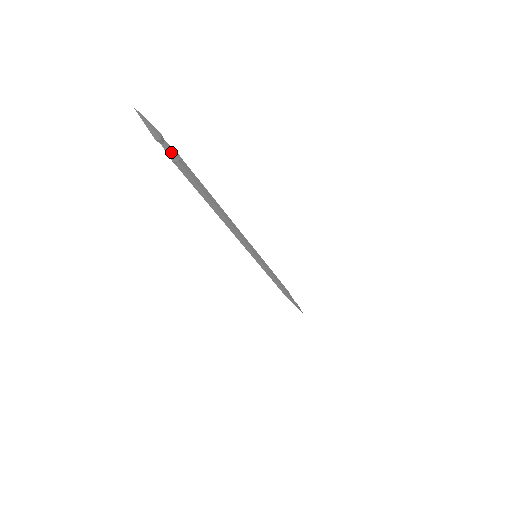
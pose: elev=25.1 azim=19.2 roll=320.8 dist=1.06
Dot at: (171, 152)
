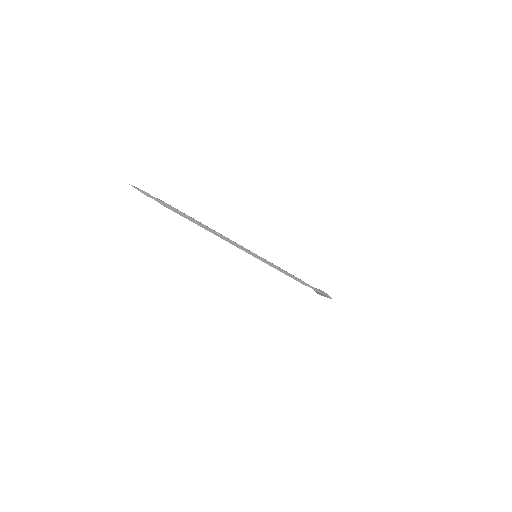
Dot at: (159, 200)
